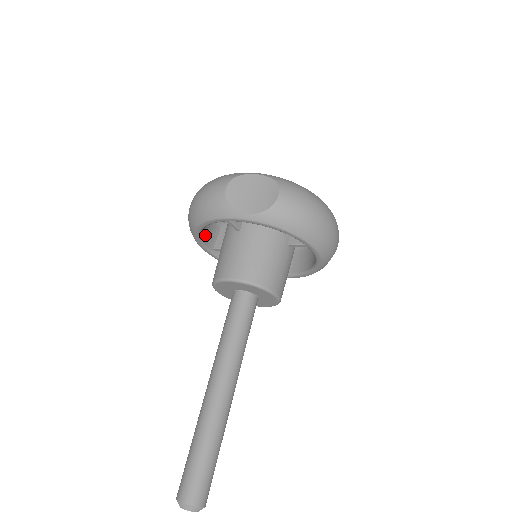
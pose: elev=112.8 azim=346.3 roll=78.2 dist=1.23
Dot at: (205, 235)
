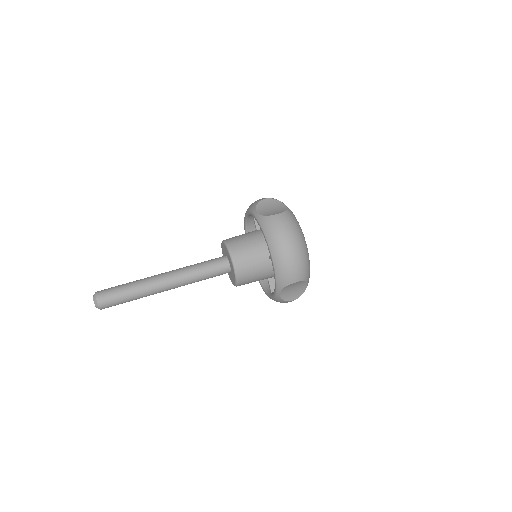
Dot at: occluded
